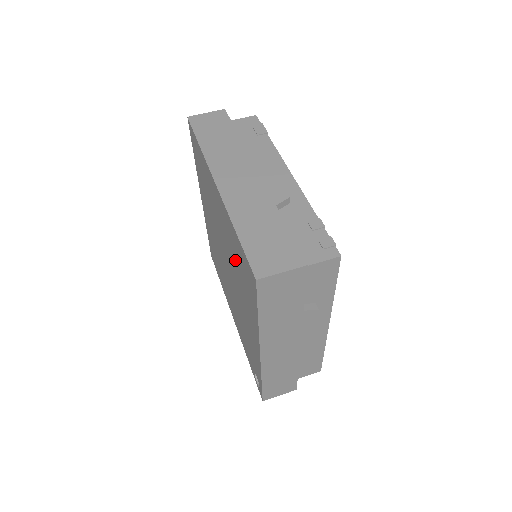
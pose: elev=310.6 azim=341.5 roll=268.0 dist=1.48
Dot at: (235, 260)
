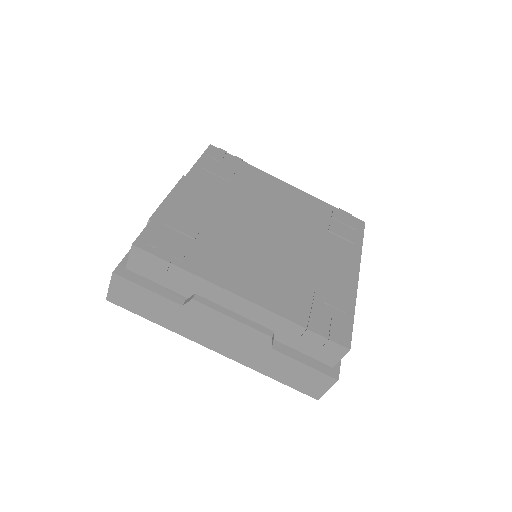
Dot at: occluded
